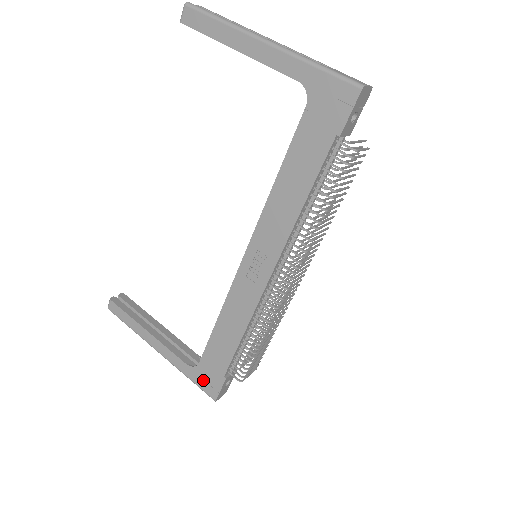
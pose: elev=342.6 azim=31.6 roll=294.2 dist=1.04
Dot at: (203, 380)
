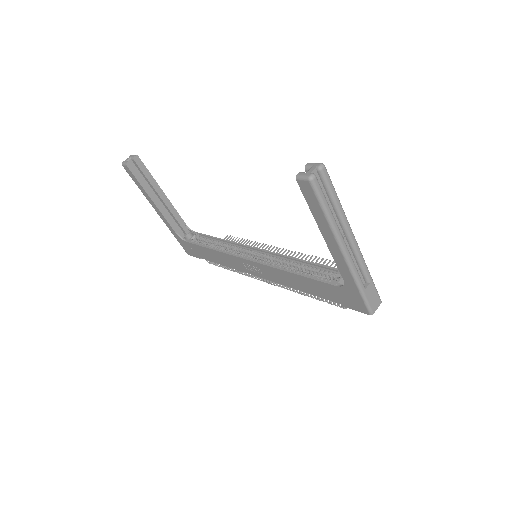
Dot at: (184, 246)
